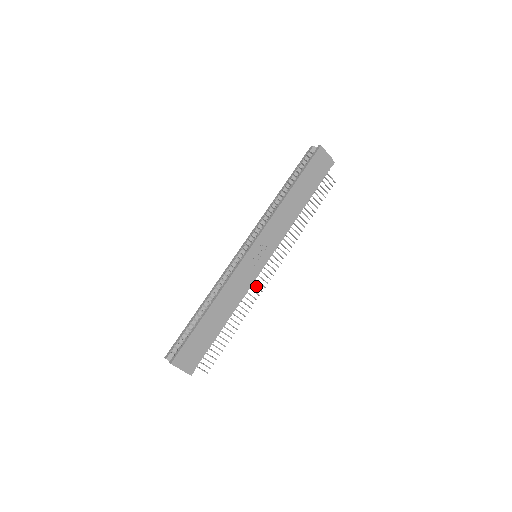
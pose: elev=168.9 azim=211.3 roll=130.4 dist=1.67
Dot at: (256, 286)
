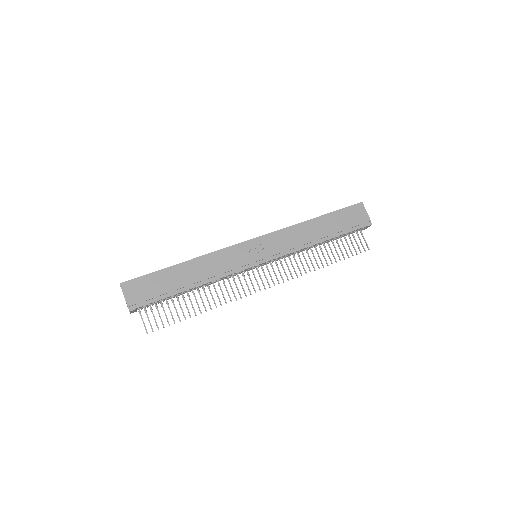
Dot at: occluded
